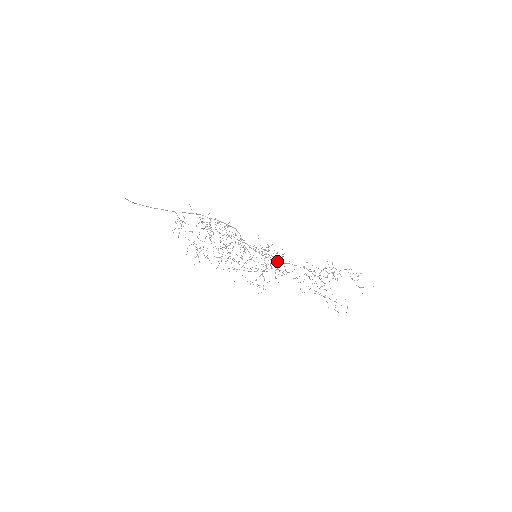
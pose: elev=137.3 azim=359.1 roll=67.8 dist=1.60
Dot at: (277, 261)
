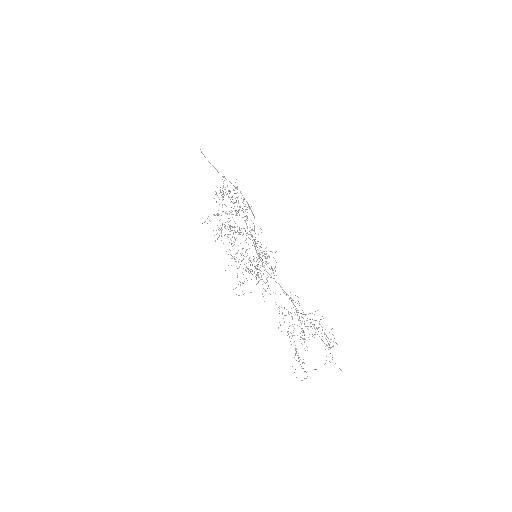
Dot at: occluded
